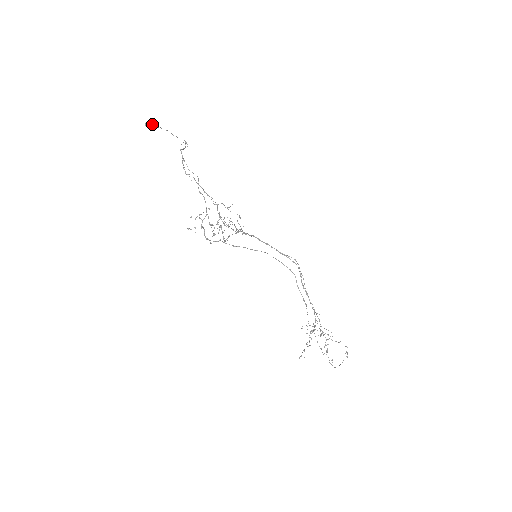
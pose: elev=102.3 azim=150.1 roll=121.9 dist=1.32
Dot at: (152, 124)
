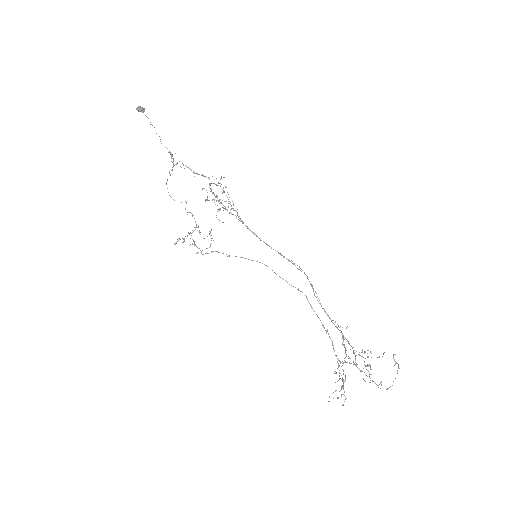
Dot at: (143, 108)
